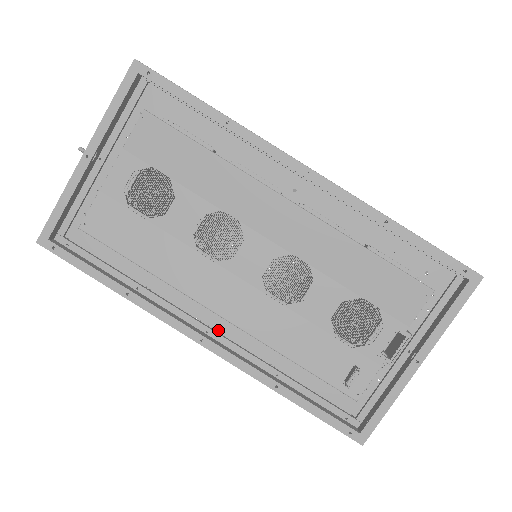
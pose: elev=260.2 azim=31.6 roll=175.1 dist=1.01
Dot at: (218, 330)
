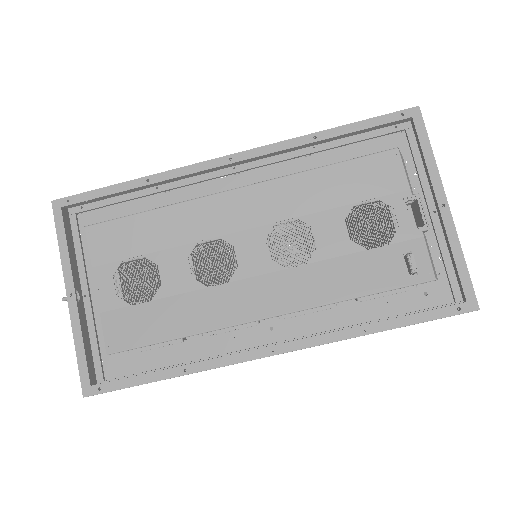
Dot at: occluded
